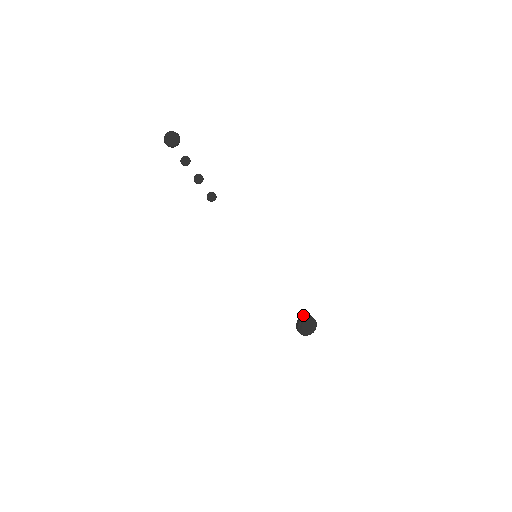
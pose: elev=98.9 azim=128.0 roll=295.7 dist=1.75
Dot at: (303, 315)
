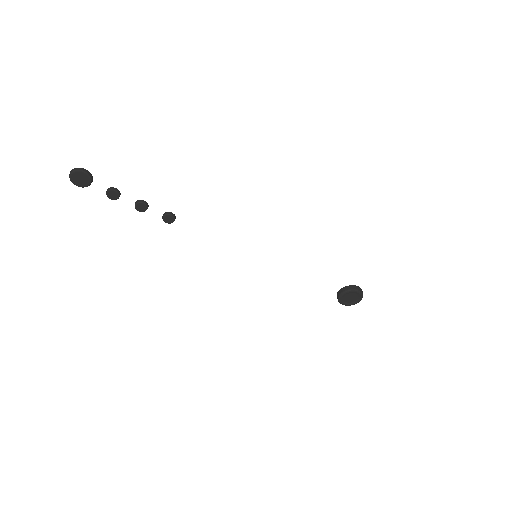
Dot at: (343, 287)
